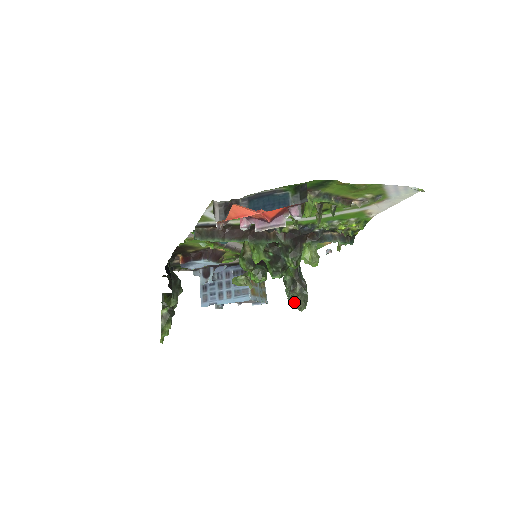
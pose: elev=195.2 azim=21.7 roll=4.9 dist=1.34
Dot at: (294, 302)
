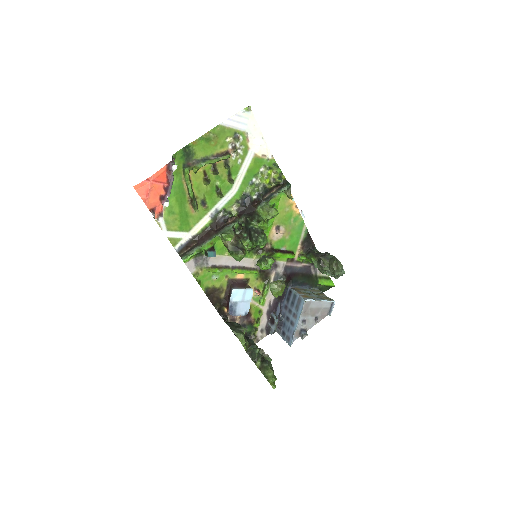
Dot at: (332, 271)
